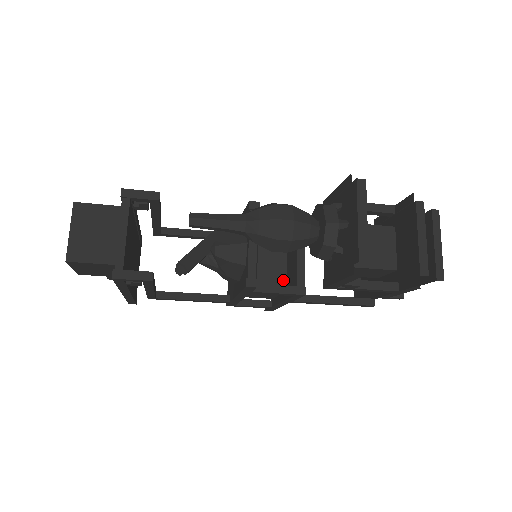
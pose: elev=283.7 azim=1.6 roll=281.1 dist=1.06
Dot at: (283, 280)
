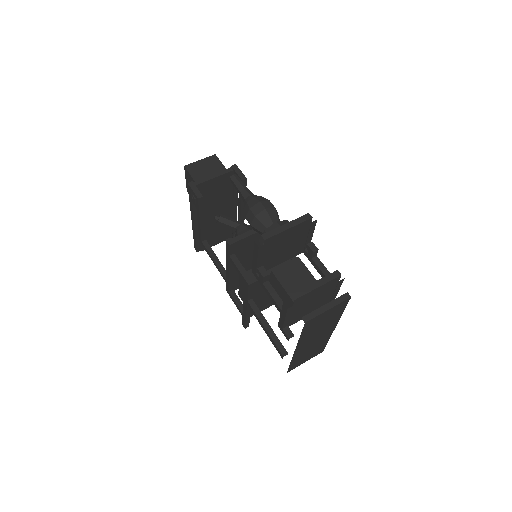
Dot at: occluded
